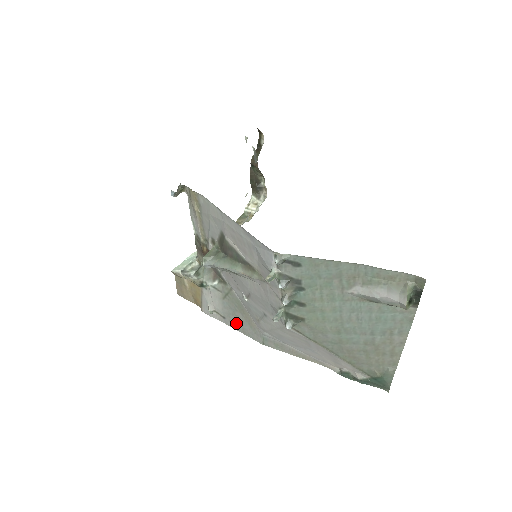
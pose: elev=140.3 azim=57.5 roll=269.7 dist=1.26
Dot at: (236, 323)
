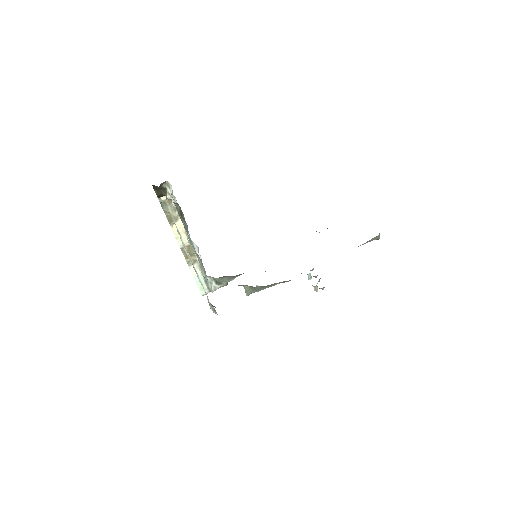
Dot at: occluded
